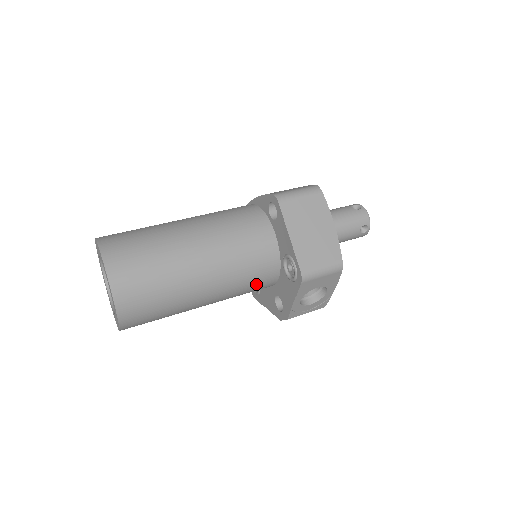
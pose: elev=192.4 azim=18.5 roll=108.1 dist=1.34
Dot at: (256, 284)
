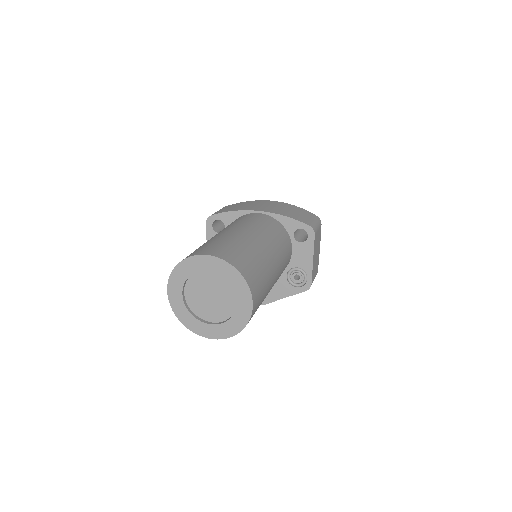
Dot at: occluded
